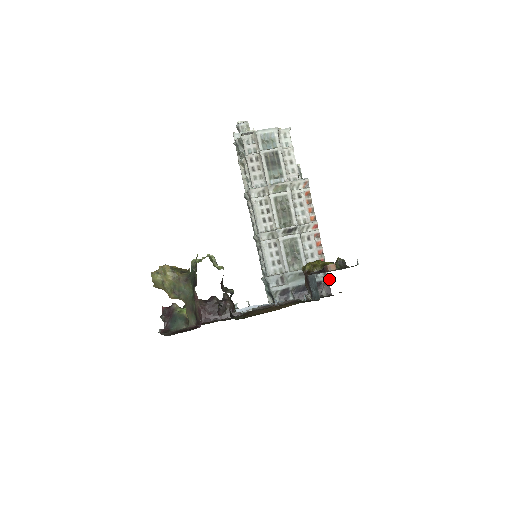
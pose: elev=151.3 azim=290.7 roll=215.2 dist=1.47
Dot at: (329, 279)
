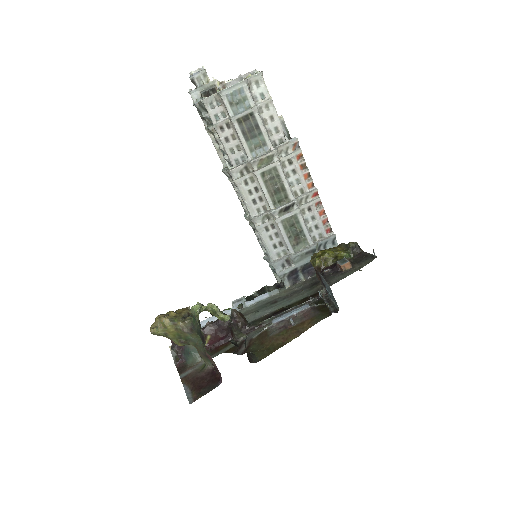
Dot at: occluded
